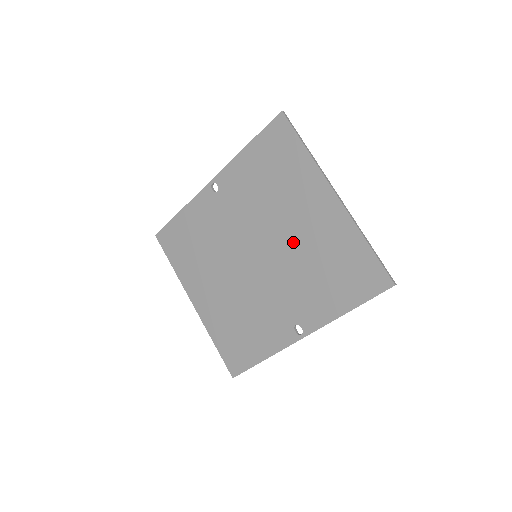
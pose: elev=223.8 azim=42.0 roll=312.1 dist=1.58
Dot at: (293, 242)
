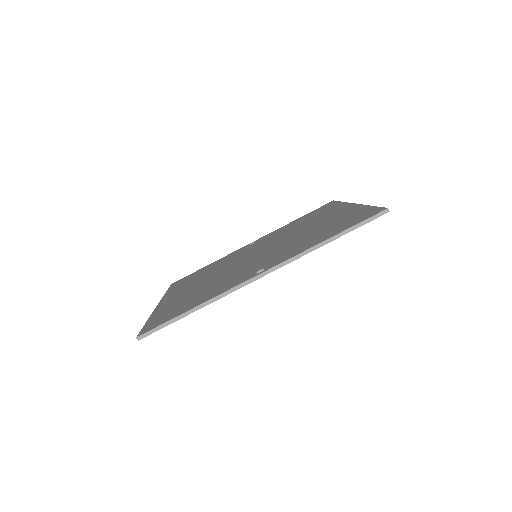
Dot at: (299, 234)
